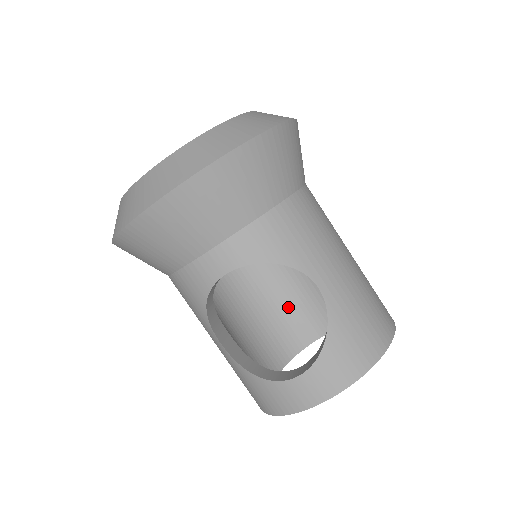
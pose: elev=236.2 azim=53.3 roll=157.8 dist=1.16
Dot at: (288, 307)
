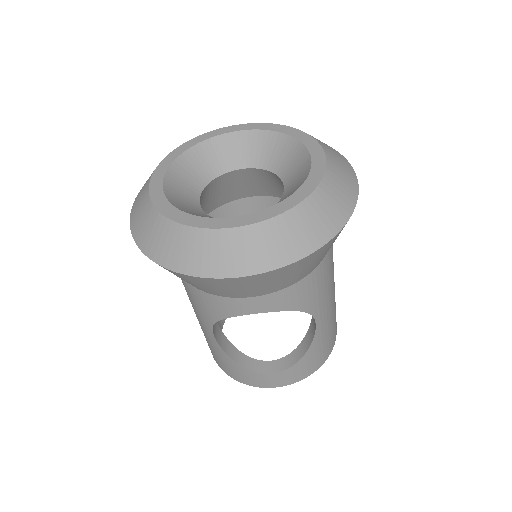
Dot at: occluded
